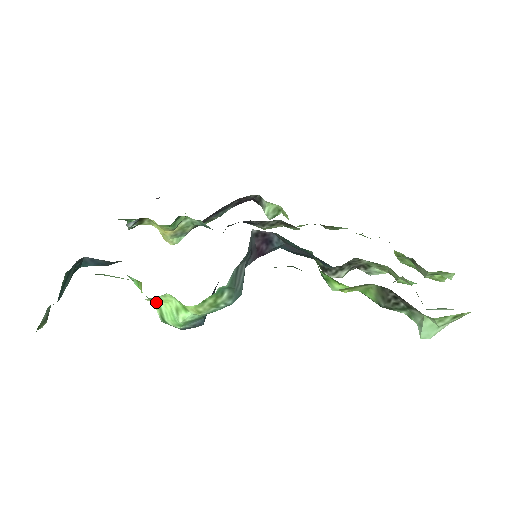
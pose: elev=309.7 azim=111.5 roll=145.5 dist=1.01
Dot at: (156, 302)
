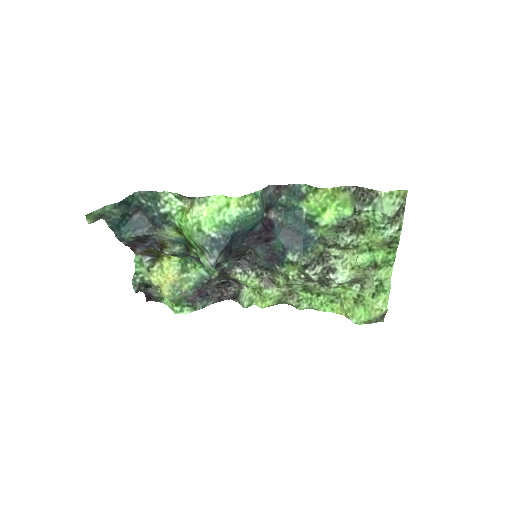
Dot at: (197, 219)
